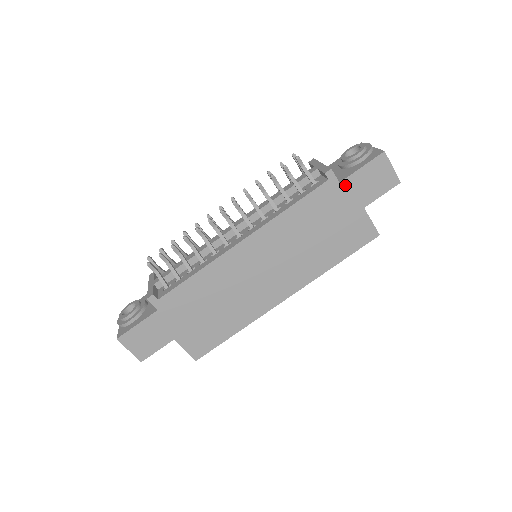
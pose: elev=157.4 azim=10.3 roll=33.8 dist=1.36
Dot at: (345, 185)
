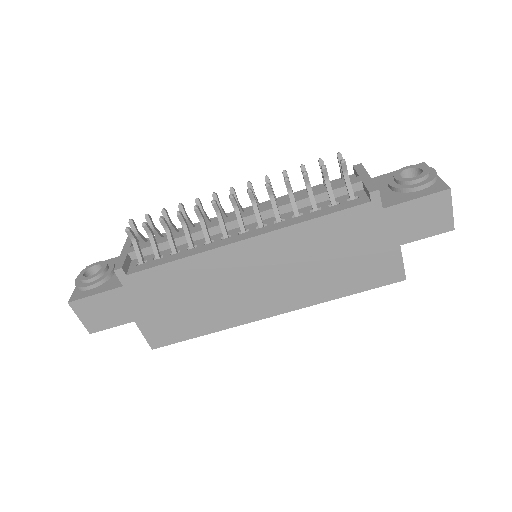
Dot at: (388, 213)
